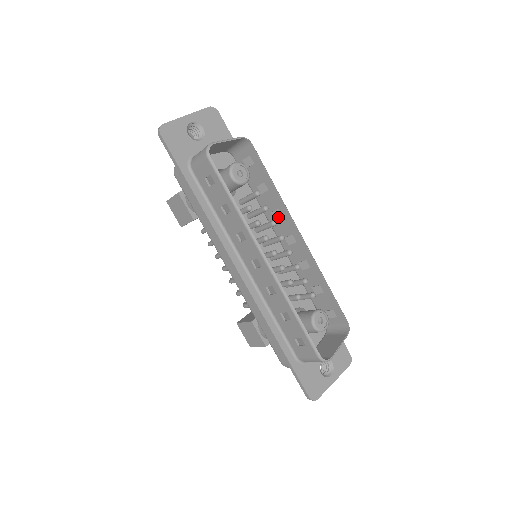
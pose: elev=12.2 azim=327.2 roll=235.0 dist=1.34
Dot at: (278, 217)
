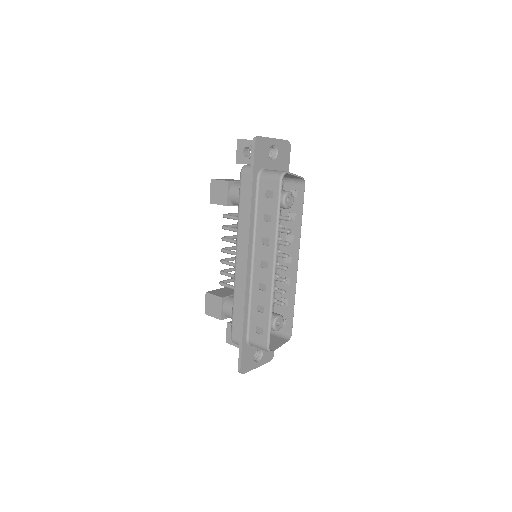
Dot at: (289, 240)
